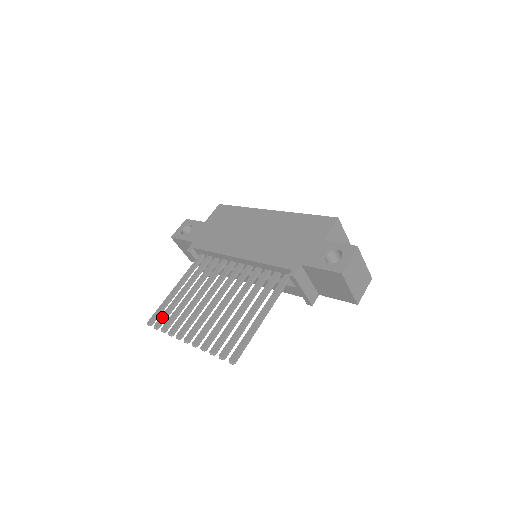
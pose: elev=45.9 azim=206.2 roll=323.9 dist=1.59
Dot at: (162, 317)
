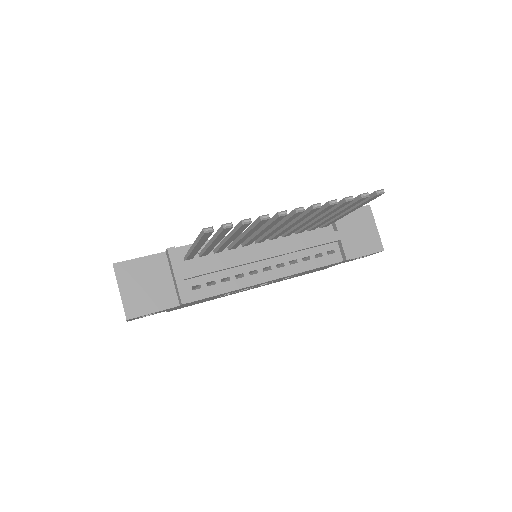
Dot at: occluded
